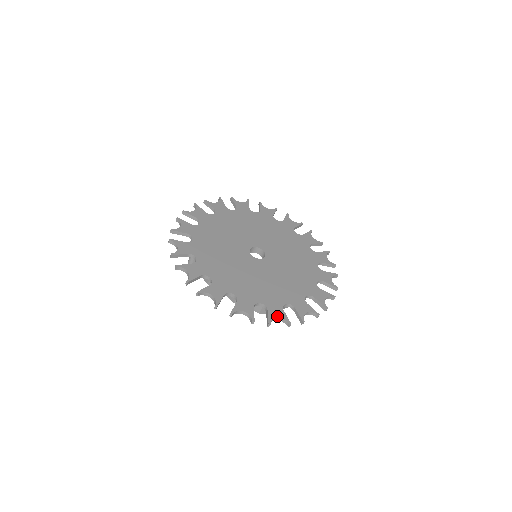
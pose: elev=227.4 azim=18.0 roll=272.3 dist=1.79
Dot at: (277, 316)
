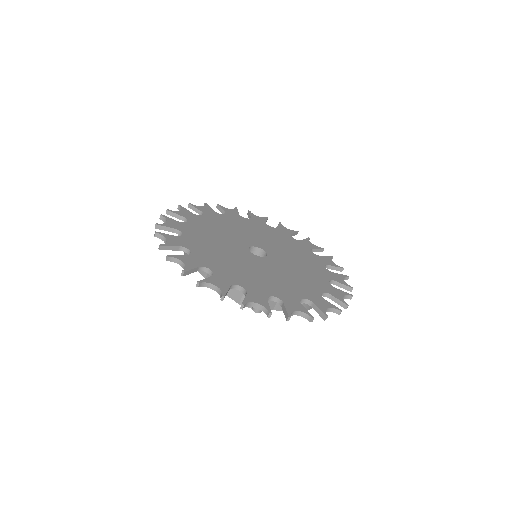
Dot at: (256, 301)
